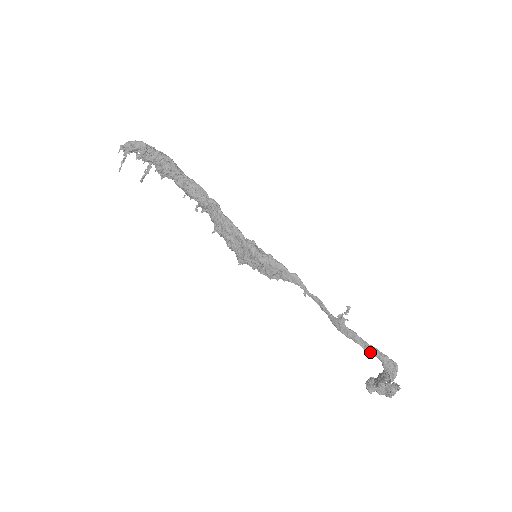
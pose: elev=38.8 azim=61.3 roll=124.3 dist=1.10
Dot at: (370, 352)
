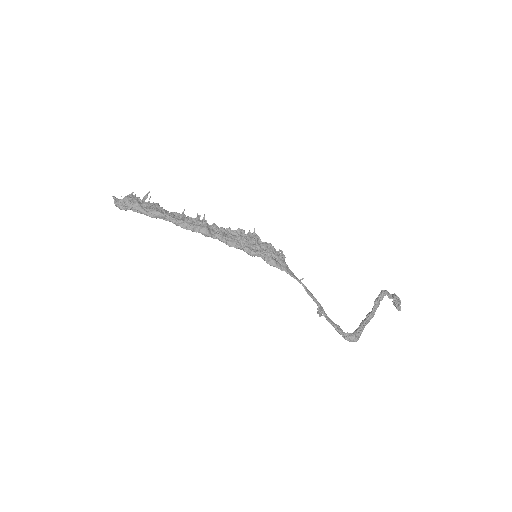
Dot at: (338, 330)
